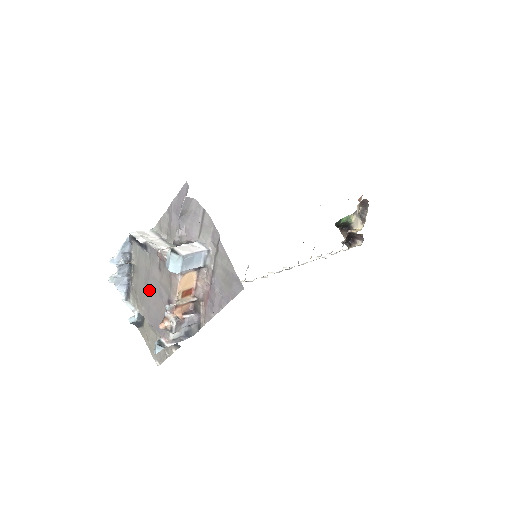
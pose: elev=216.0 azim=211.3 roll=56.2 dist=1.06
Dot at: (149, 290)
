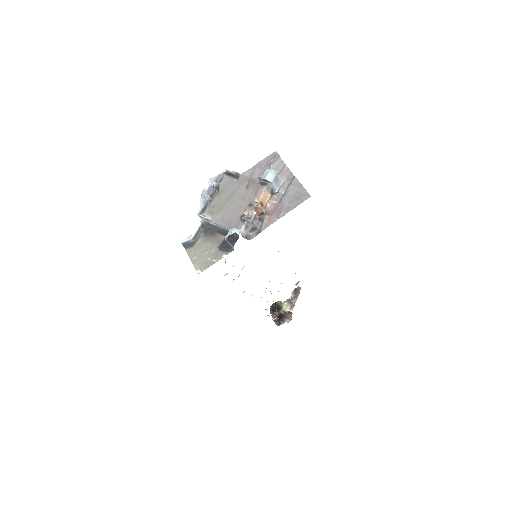
Dot at: (230, 203)
